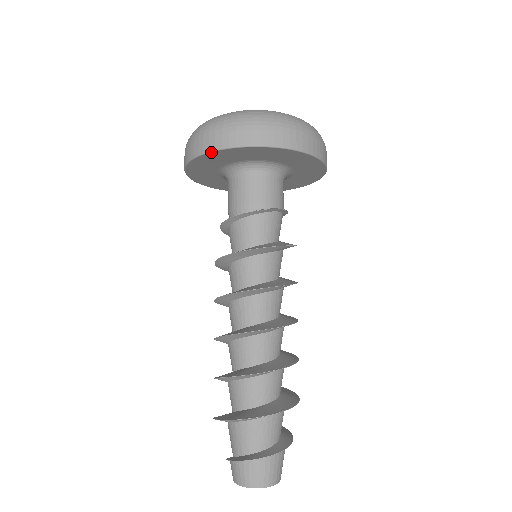
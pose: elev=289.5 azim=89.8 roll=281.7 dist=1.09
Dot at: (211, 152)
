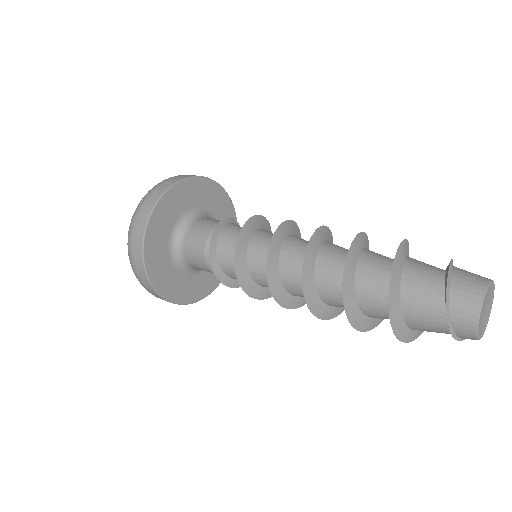
Dot at: (159, 200)
